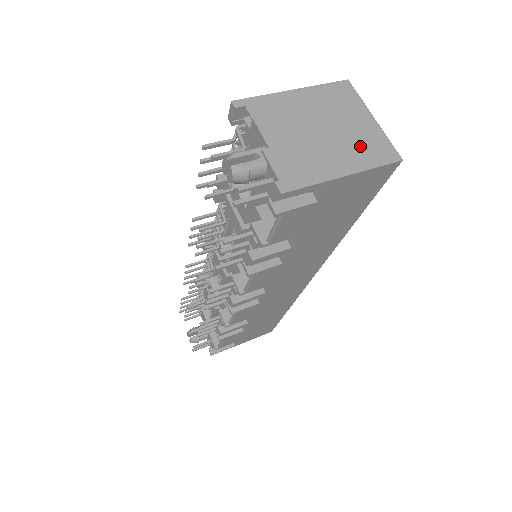
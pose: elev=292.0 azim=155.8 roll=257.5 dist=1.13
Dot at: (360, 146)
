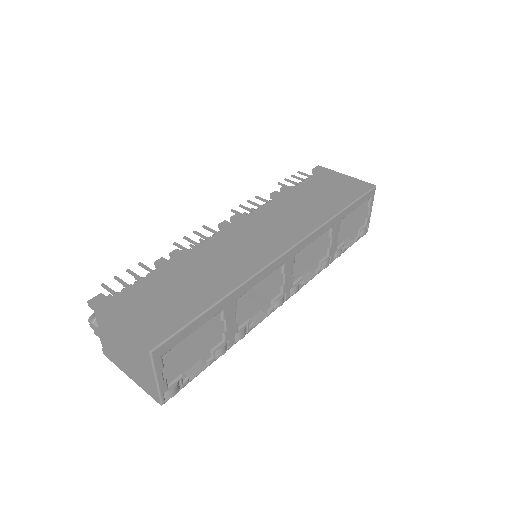
Dot at: (142, 379)
